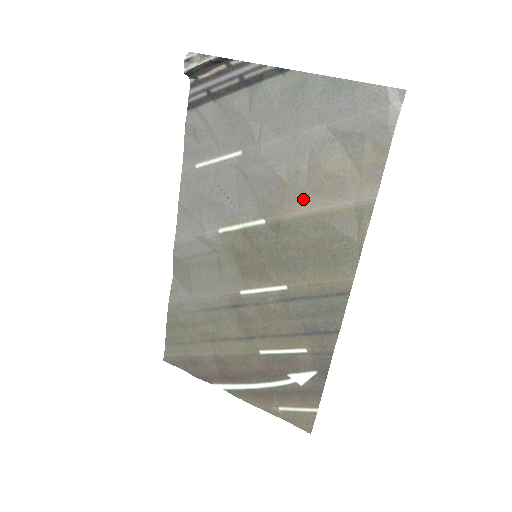
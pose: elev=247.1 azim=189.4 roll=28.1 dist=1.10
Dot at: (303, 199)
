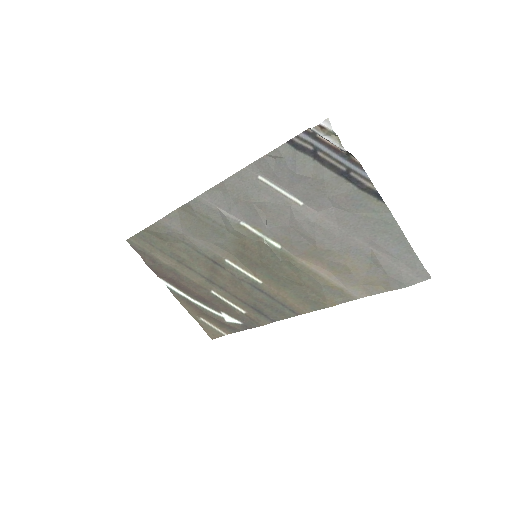
Dot at: (318, 262)
